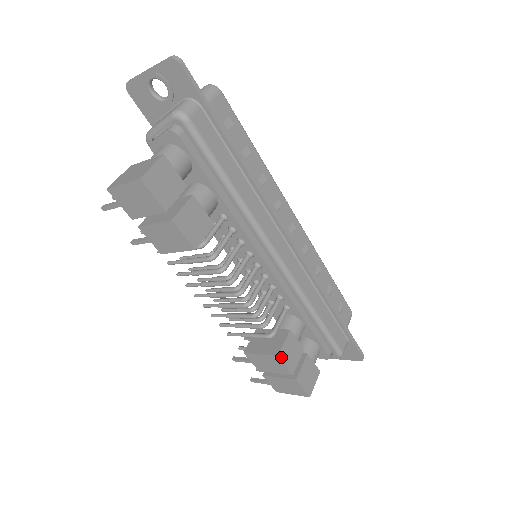
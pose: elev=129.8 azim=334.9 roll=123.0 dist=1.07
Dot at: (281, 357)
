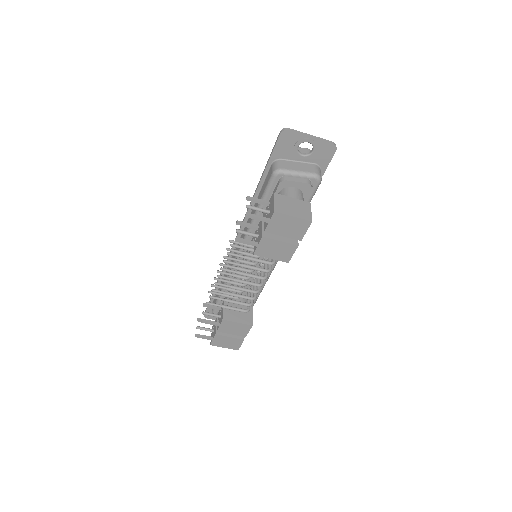
Dot at: (251, 326)
